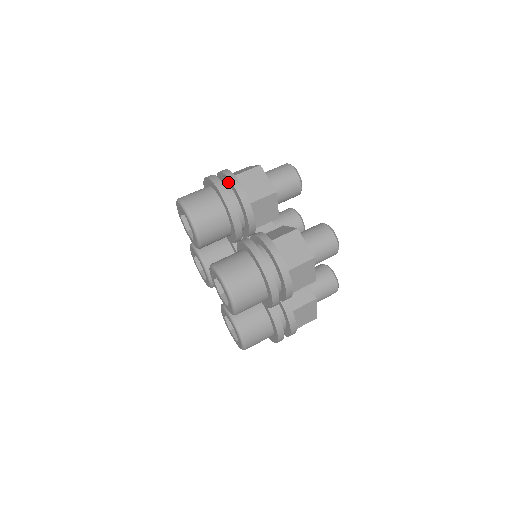
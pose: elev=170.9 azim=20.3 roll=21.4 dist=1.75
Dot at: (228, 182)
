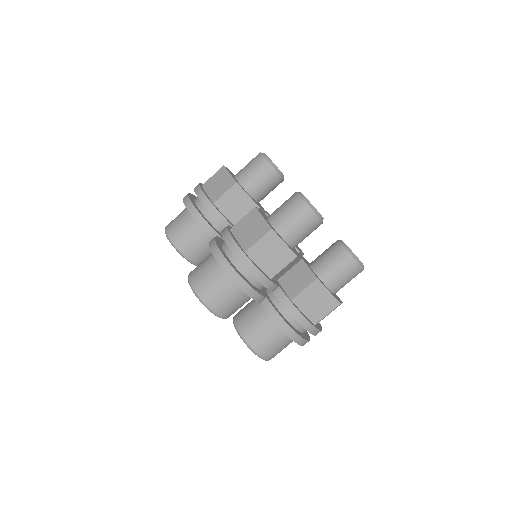
Dot at: occluded
